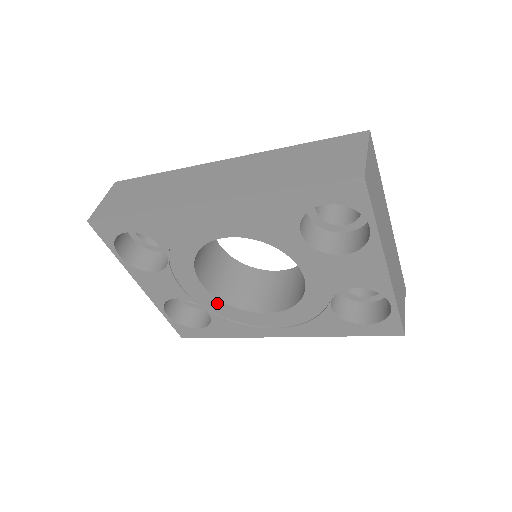
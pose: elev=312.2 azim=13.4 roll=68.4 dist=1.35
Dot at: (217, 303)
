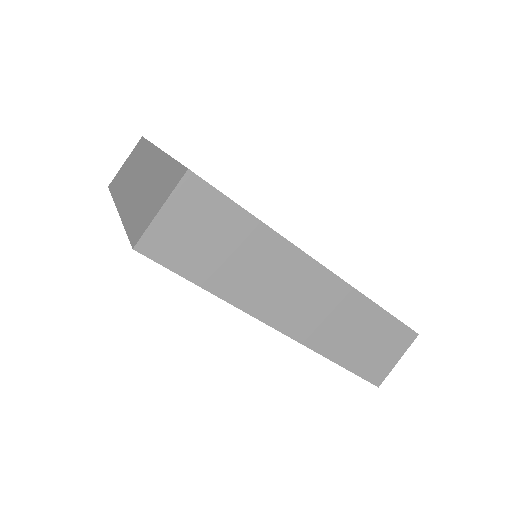
Dot at: occluded
